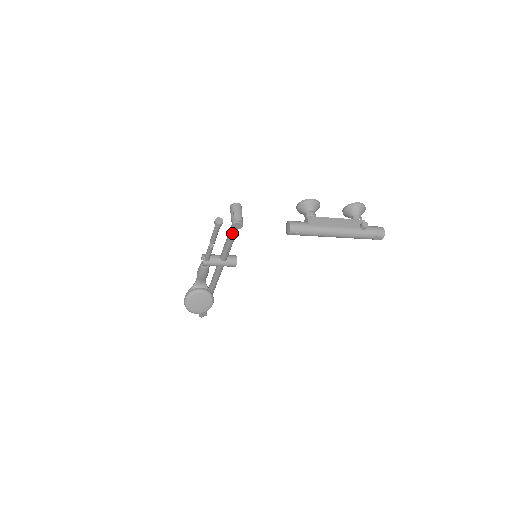
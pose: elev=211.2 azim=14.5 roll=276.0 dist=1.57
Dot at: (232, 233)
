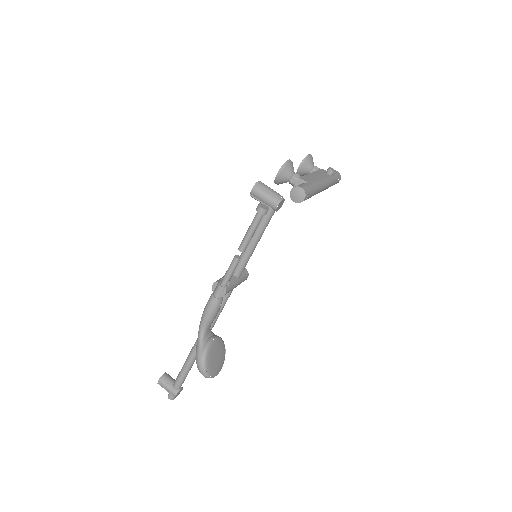
Dot at: (267, 222)
